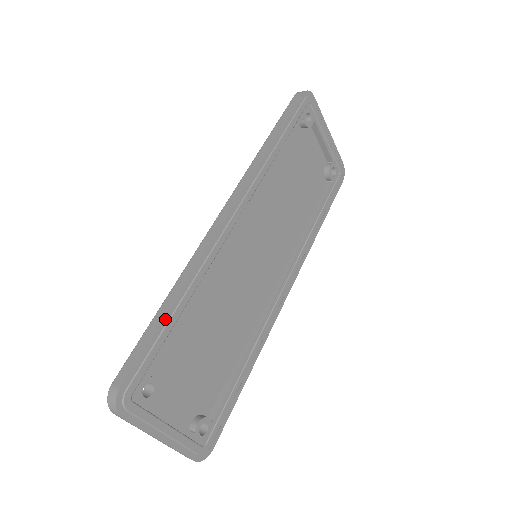
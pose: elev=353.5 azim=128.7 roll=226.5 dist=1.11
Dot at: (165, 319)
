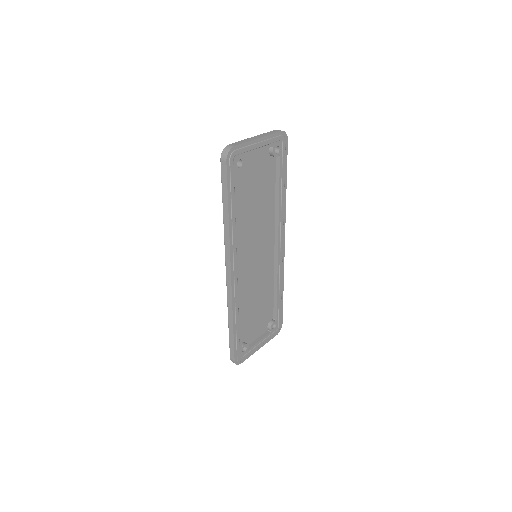
Dot at: (234, 333)
